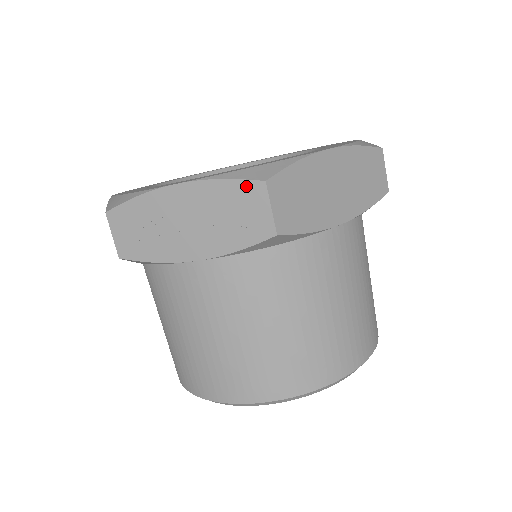
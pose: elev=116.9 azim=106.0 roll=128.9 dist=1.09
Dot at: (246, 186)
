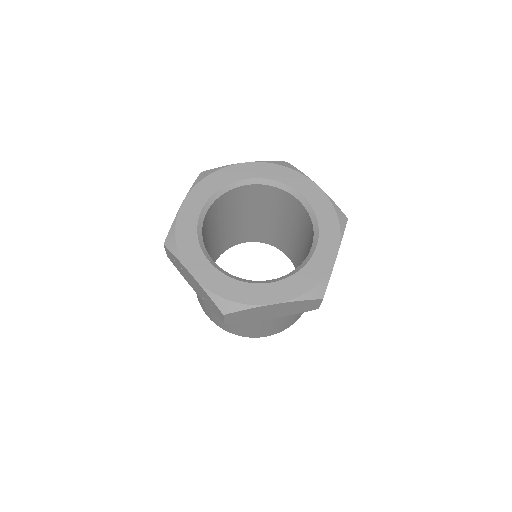
Dot at: (217, 307)
